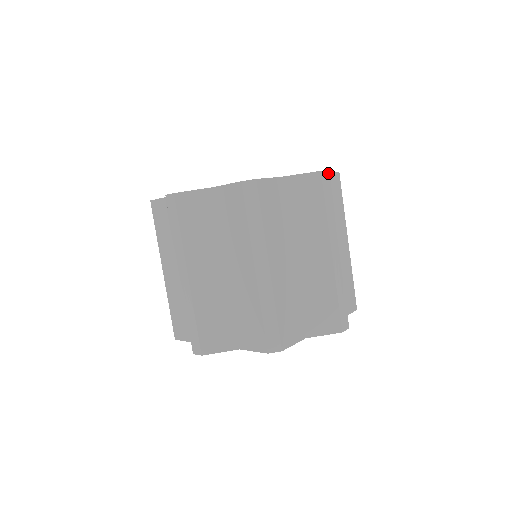
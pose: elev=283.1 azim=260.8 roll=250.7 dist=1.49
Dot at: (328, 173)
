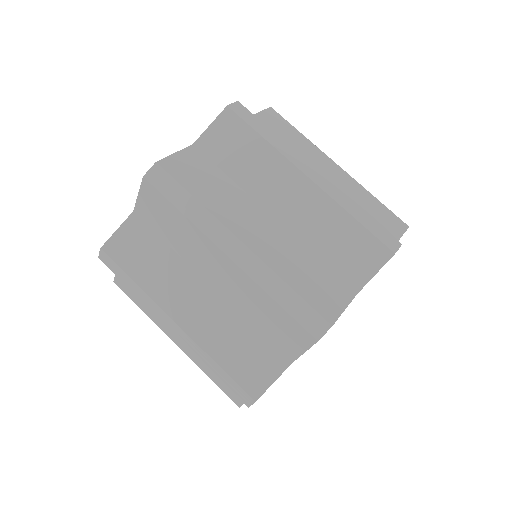
Dot at: occluded
